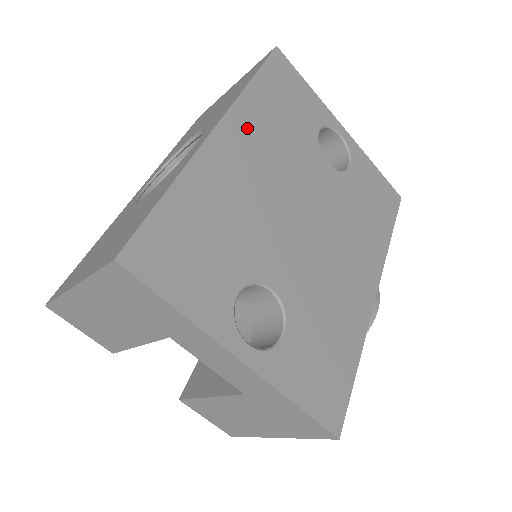
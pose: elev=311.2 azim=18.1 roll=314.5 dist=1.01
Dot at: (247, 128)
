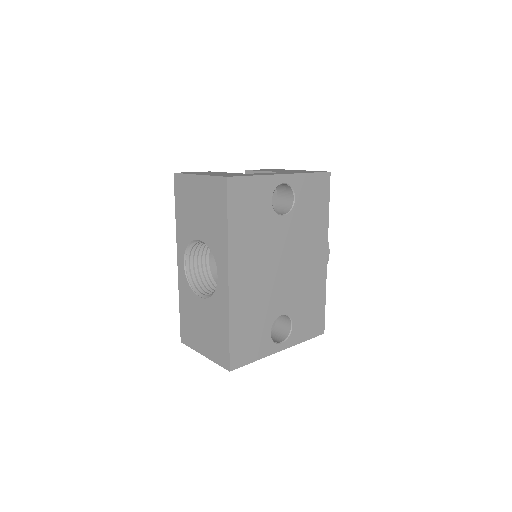
Dot at: (240, 259)
